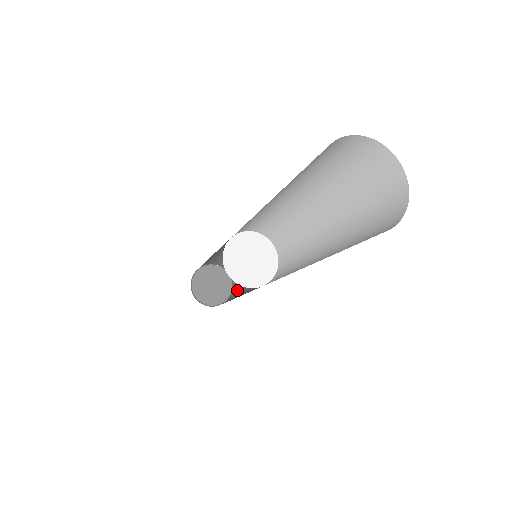
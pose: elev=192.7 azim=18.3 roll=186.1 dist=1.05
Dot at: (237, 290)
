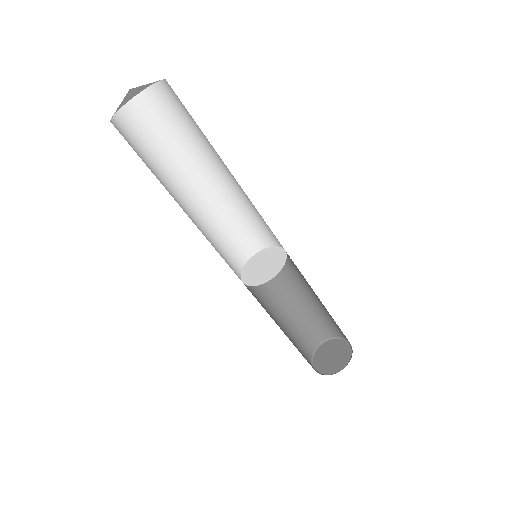
Dot at: occluded
